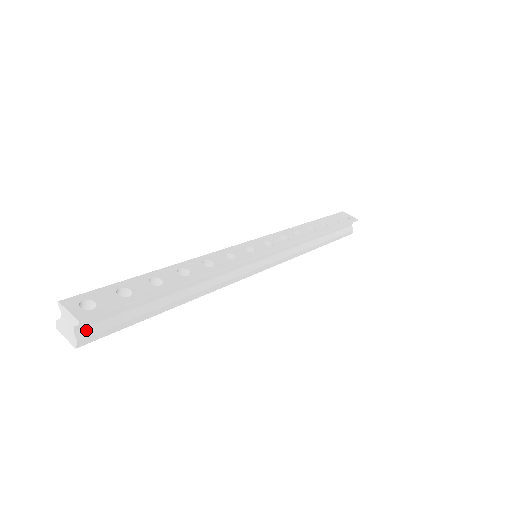
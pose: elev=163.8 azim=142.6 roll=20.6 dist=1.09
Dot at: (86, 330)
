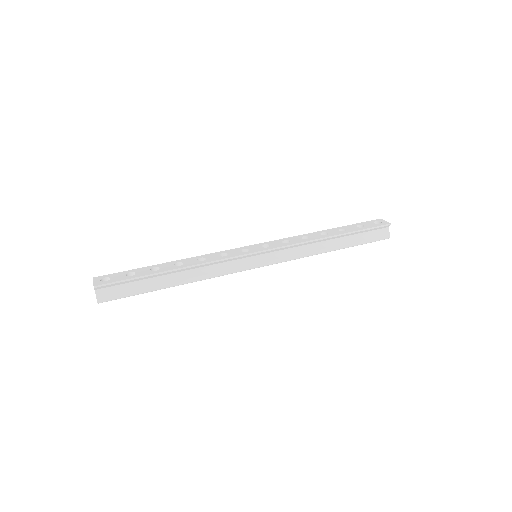
Dot at: (103, 293)
